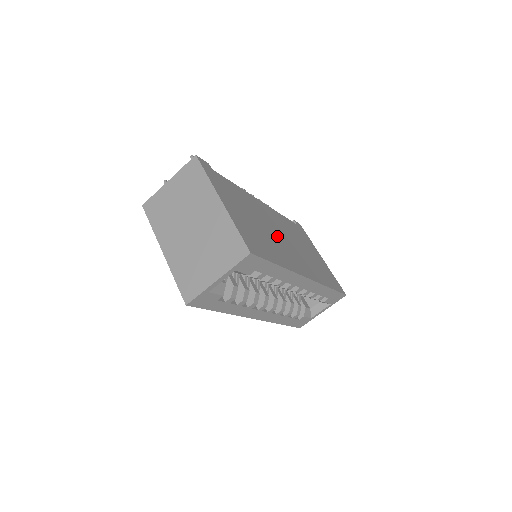
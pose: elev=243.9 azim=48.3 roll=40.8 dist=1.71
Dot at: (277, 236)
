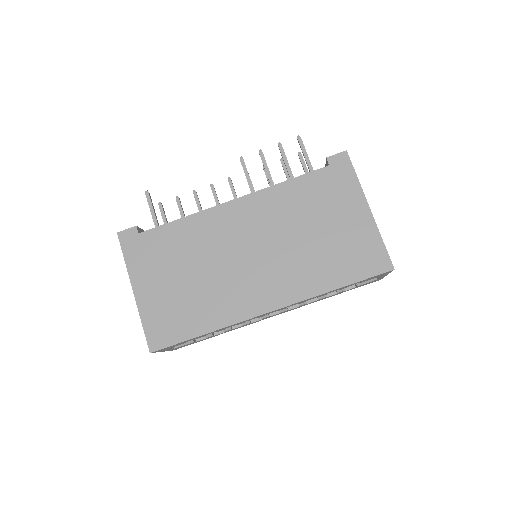
Dot at: (233, 265)
